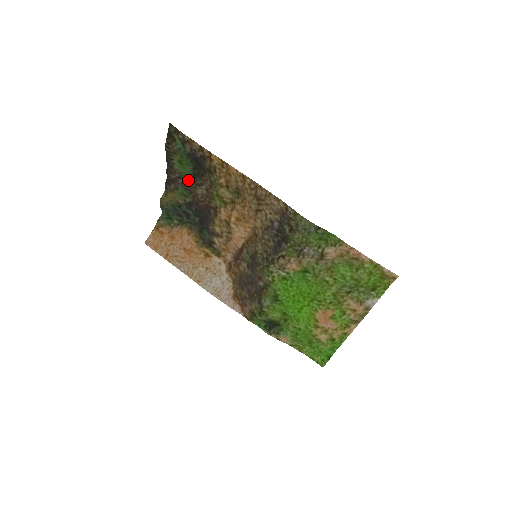
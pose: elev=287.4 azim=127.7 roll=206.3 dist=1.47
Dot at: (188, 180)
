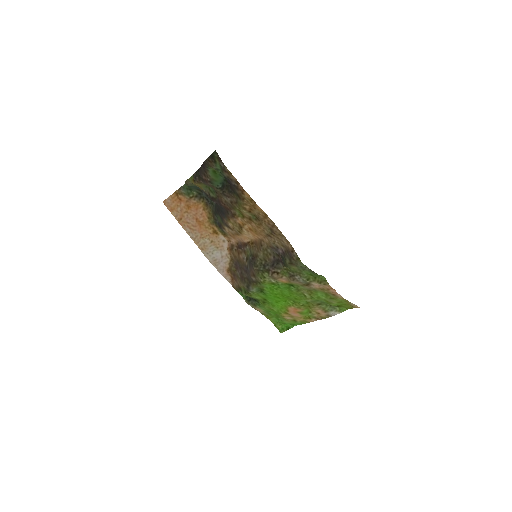
Dot at: (217, 186)
